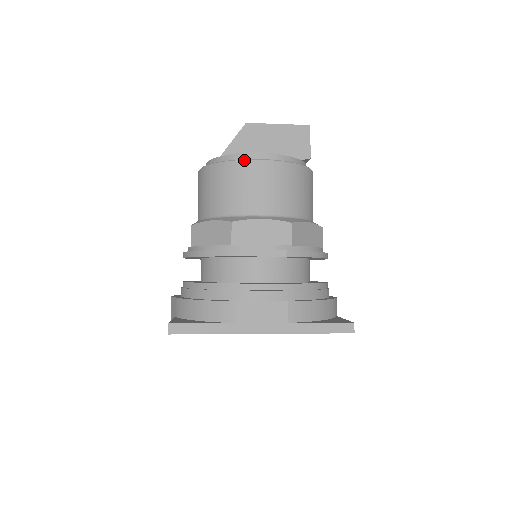
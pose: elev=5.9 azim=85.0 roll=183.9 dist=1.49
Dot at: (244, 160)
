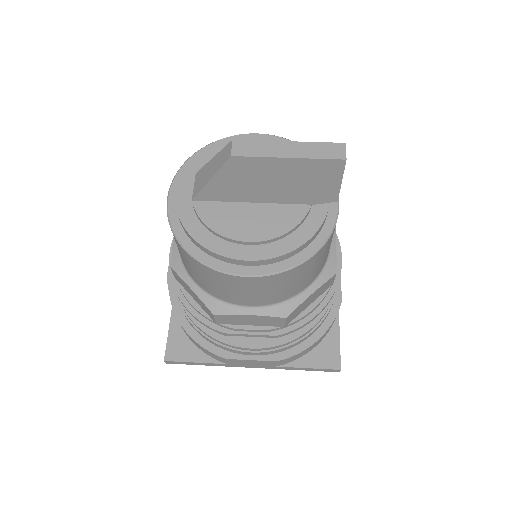
Dot at: (223, 273)
